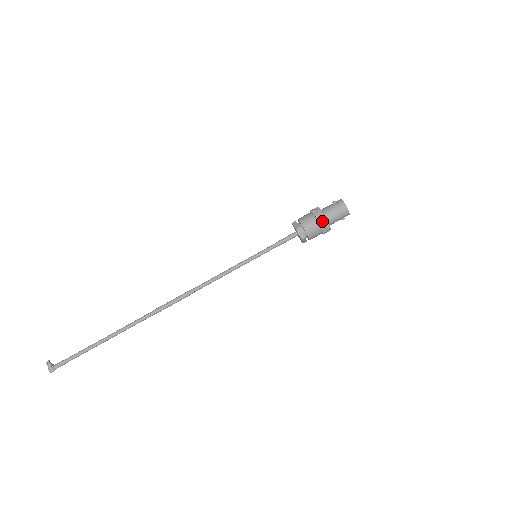
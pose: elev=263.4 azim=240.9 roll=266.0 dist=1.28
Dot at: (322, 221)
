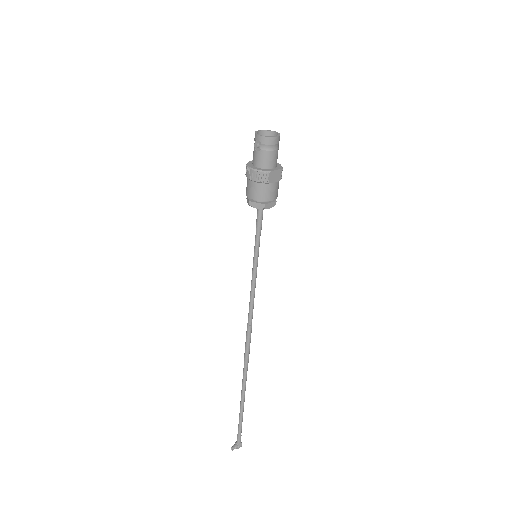
Dot at: (274, 177)
